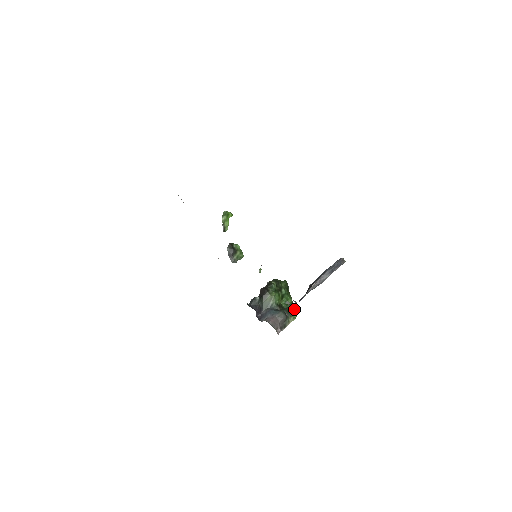
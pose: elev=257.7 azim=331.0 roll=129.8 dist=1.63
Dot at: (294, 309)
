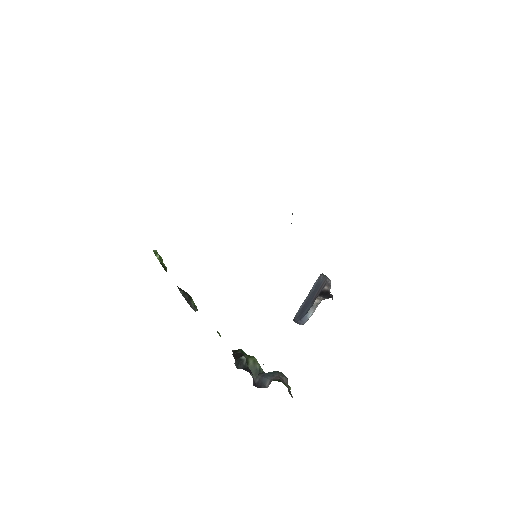
Dot at: occluded
